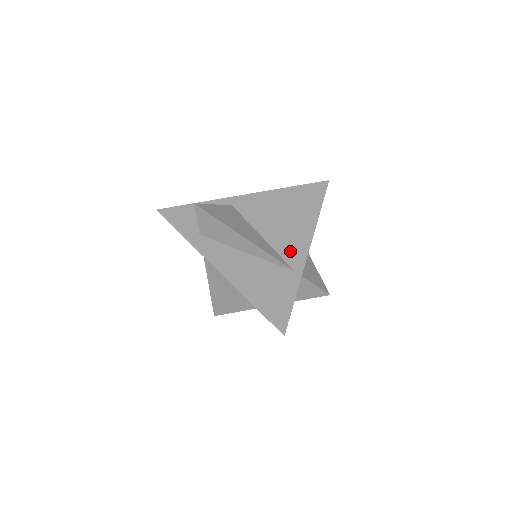
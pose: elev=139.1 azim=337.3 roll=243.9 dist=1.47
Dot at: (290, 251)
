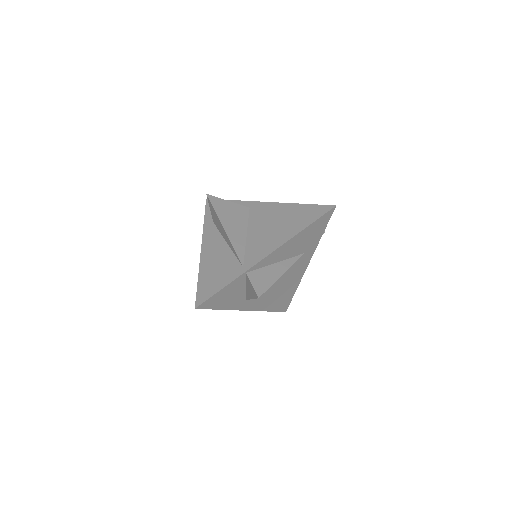
Dot at: (254, 252)
